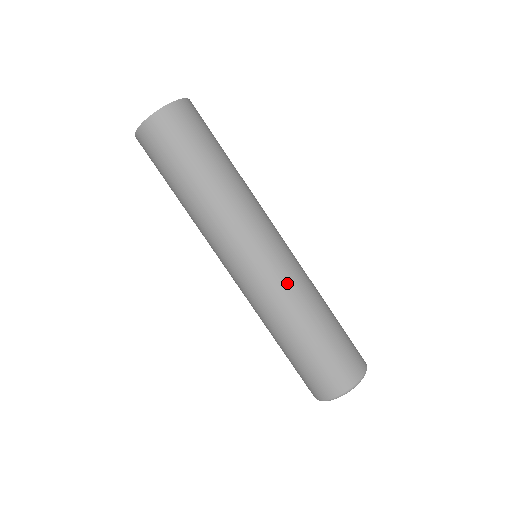
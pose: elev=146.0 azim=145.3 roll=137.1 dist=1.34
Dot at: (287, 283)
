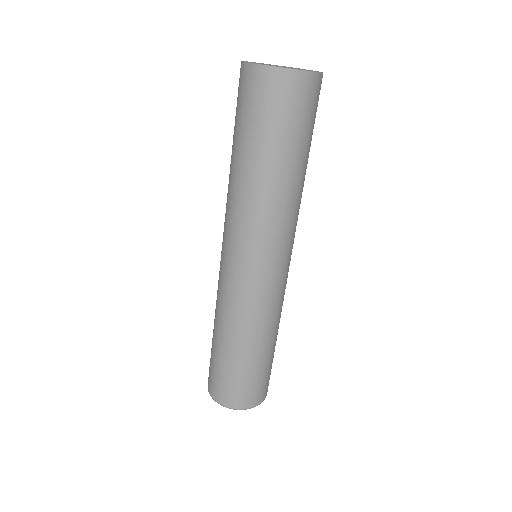
Dot at: (276, 303)
